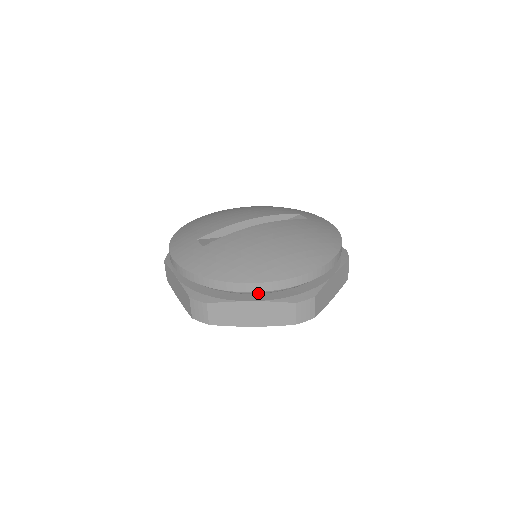
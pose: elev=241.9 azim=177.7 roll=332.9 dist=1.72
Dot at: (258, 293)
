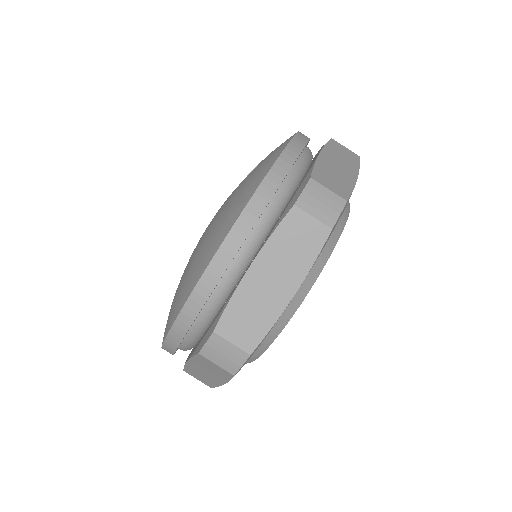
Dot at: (191, 346)
